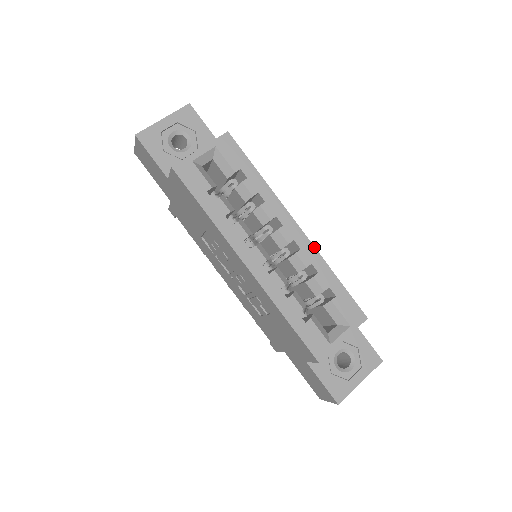
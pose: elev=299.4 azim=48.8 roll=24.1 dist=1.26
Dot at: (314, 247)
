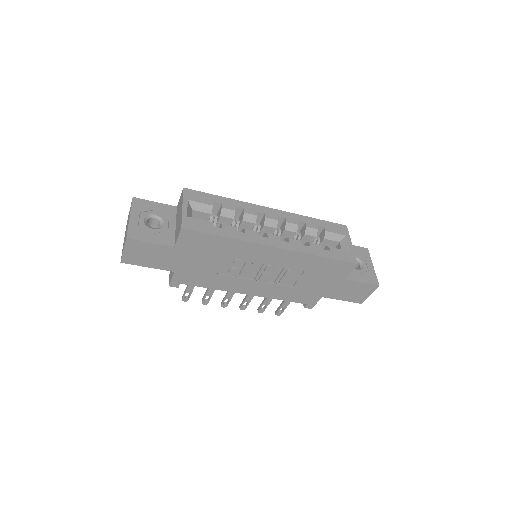
Dot at: (289, 212)
